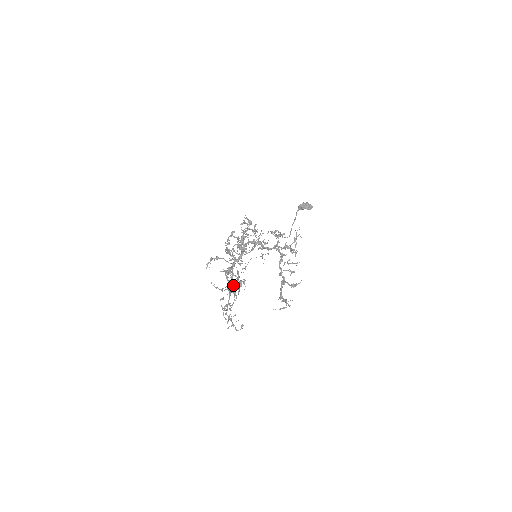
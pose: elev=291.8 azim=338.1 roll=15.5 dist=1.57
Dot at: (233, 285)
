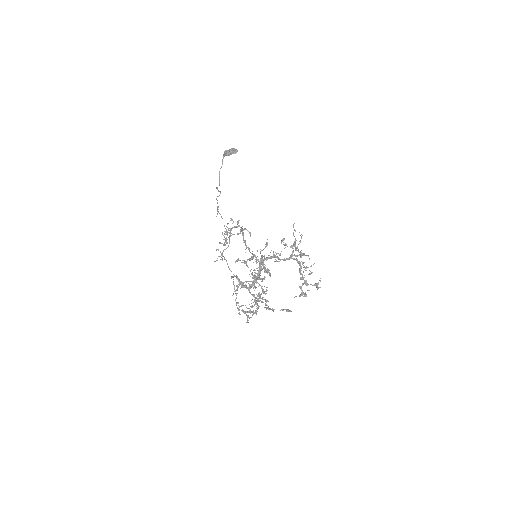
Dot at: occluded
